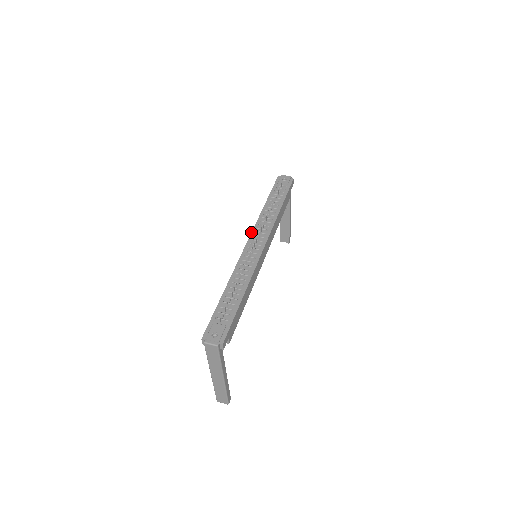
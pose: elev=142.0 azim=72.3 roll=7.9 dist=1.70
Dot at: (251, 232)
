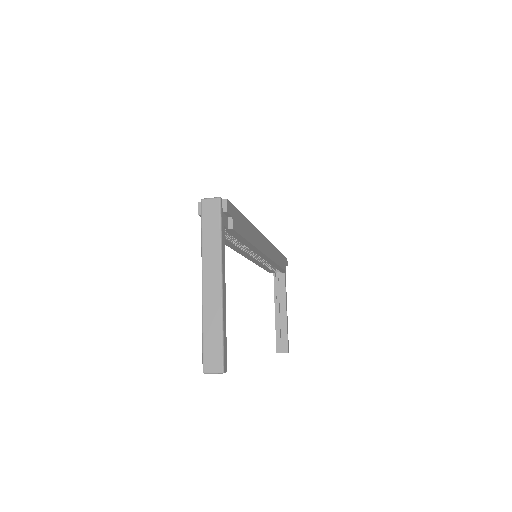
Dot at: occluded
